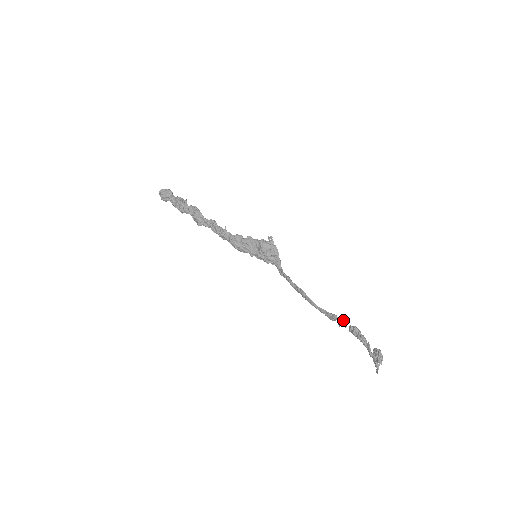
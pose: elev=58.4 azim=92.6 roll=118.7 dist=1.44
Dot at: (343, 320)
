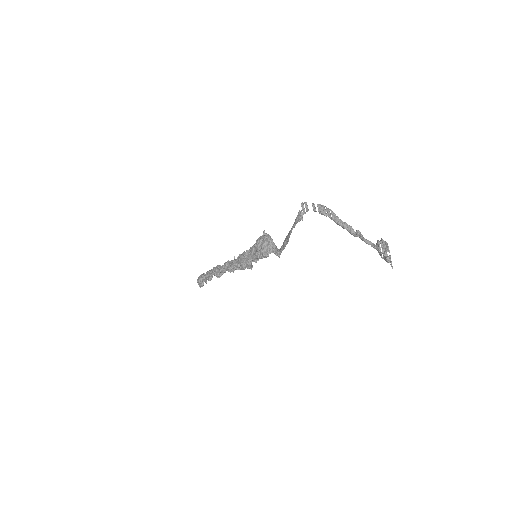
Dot at: (302, 202)
